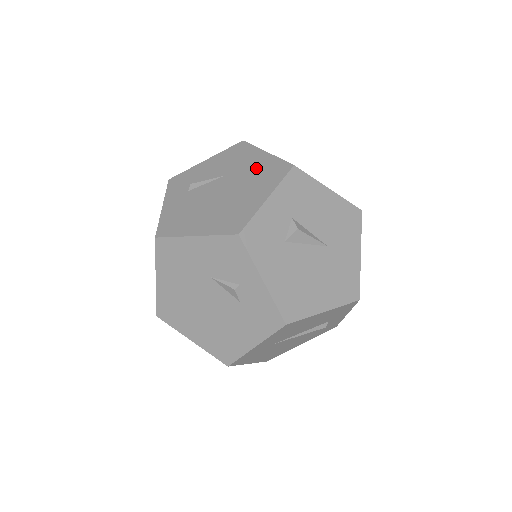
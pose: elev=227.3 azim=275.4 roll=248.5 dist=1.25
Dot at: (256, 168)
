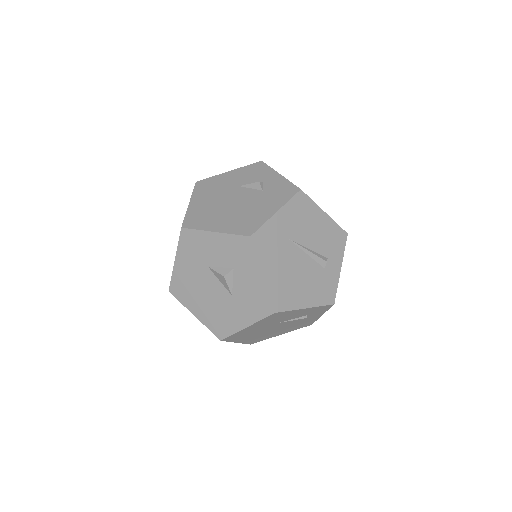
Dot at: occluded
